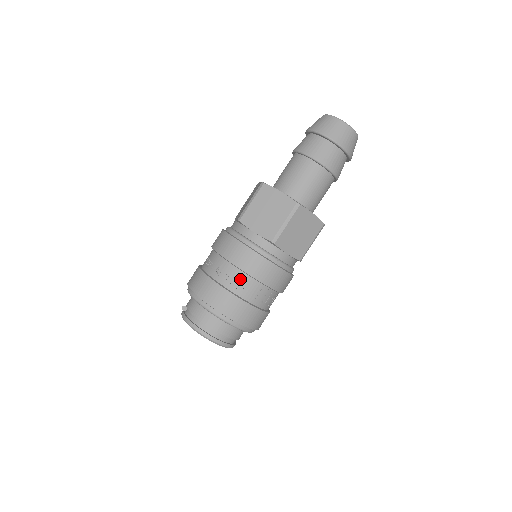
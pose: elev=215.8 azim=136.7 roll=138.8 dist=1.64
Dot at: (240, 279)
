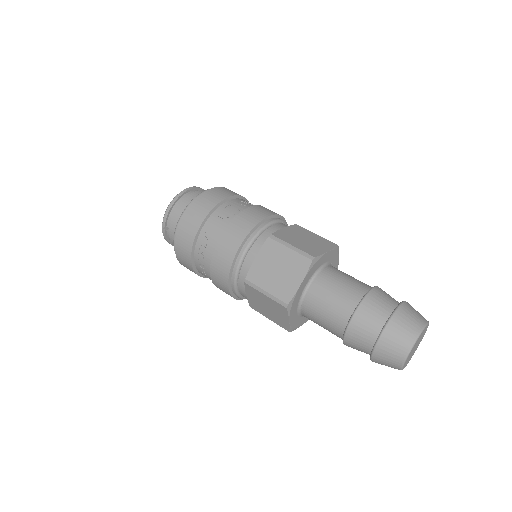
Dot at: occluded
